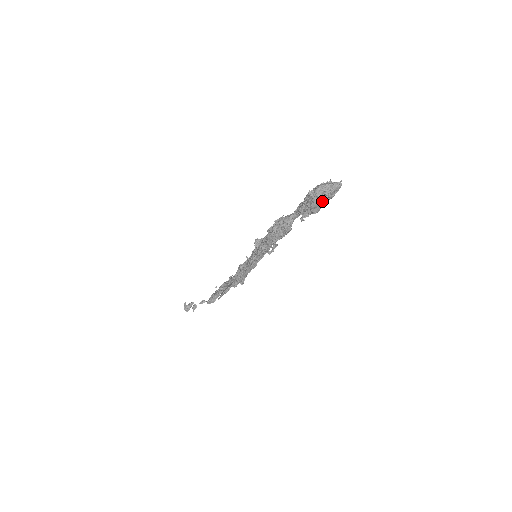
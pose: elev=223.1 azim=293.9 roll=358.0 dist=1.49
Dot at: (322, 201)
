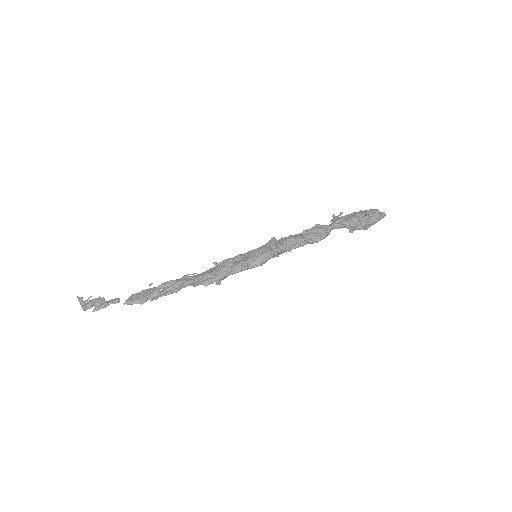
Dot at: (376, 222)
